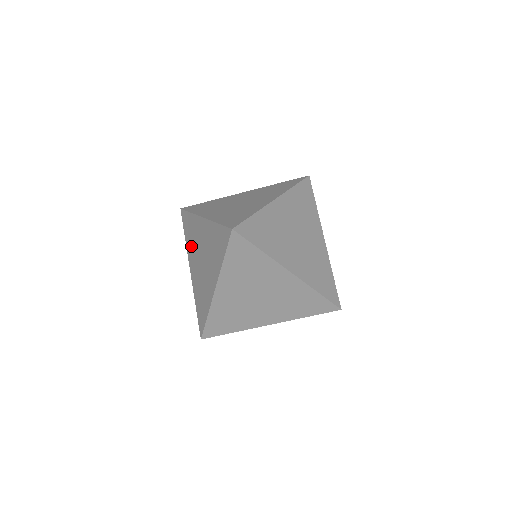
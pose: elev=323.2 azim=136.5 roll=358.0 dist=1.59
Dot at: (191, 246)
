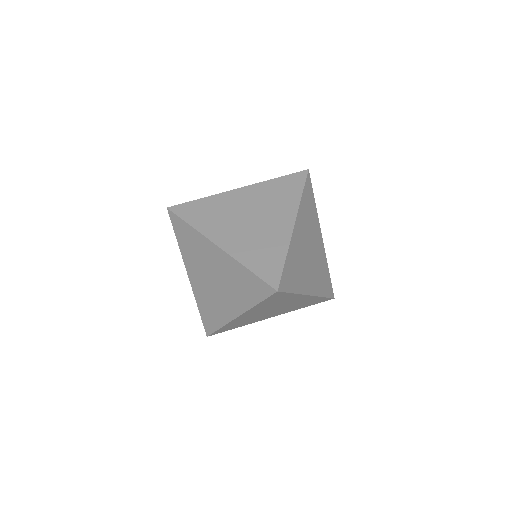
Dot at: (191, 256)
